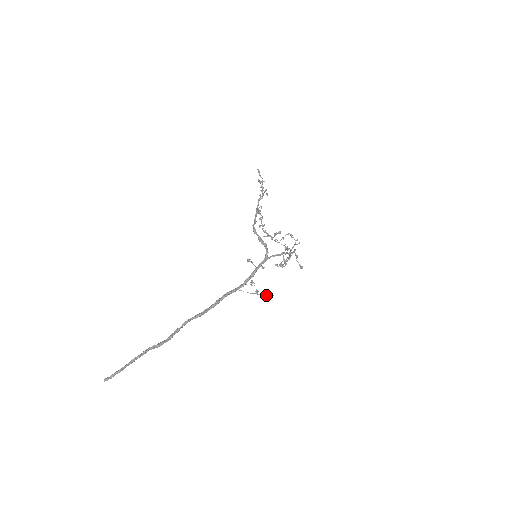
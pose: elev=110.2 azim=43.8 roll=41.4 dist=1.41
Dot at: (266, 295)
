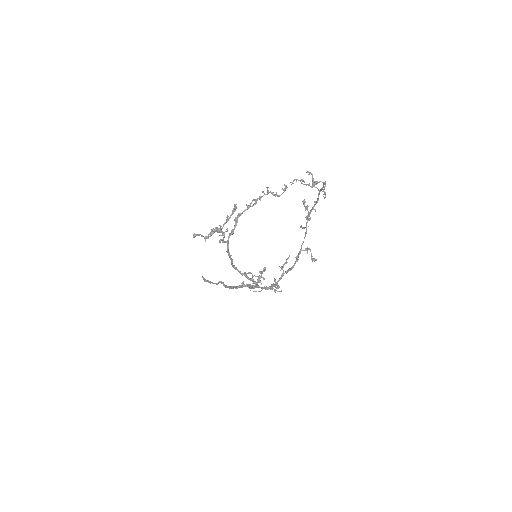
Dot at: (274, 291)
